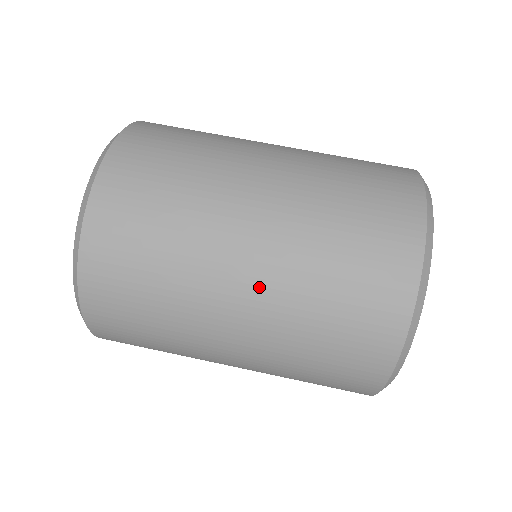
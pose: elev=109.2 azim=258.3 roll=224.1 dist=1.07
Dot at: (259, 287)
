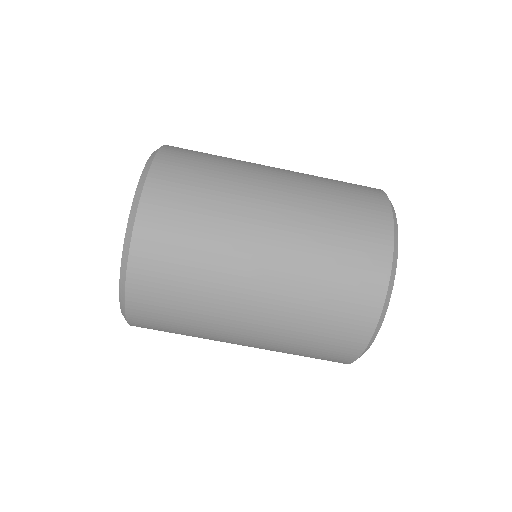
Dot at: (275, 271)
